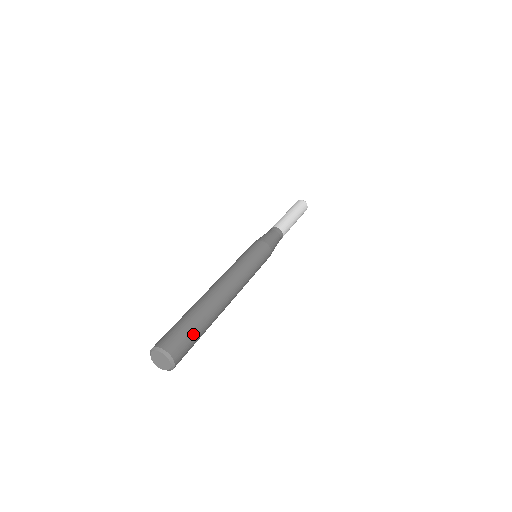
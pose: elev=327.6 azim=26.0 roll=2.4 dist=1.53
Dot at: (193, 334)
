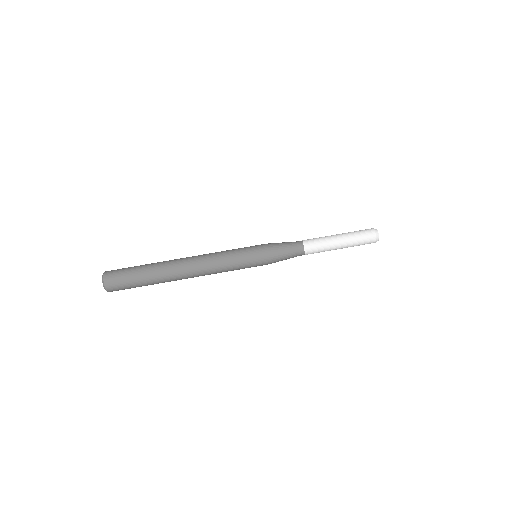
Dot at: occluded
